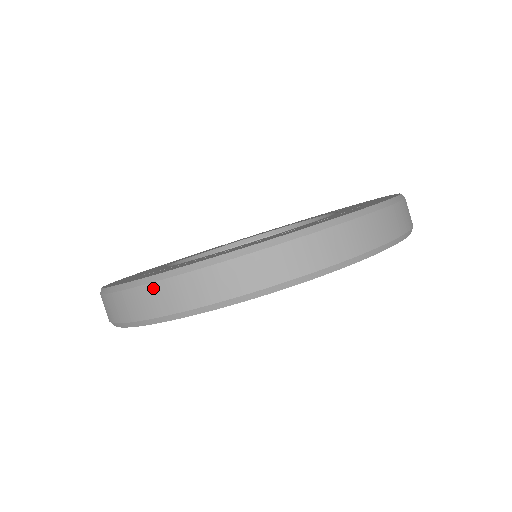
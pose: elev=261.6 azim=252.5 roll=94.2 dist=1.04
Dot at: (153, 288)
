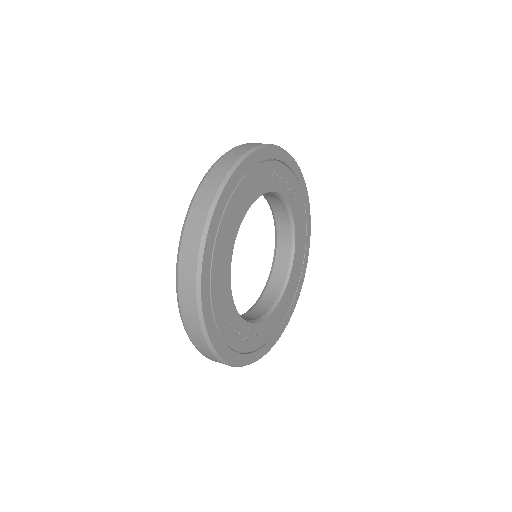
Dot at: (181, 267)
